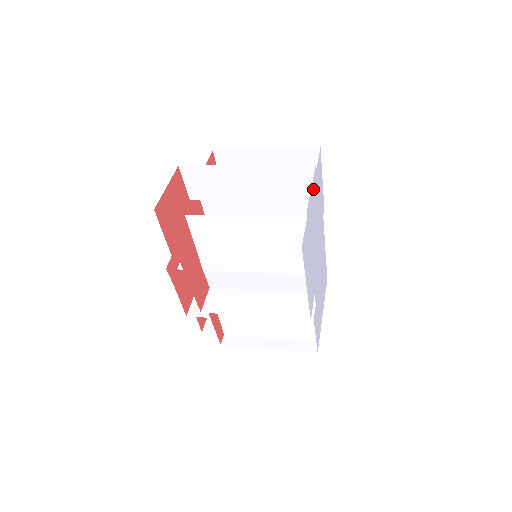
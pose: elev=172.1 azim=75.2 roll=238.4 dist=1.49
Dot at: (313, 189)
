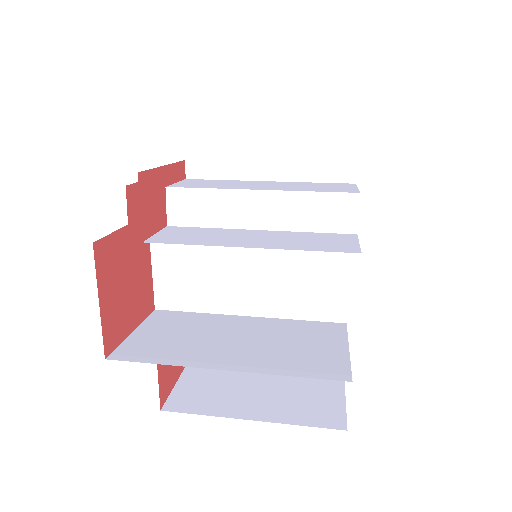
Dot at: occluded
